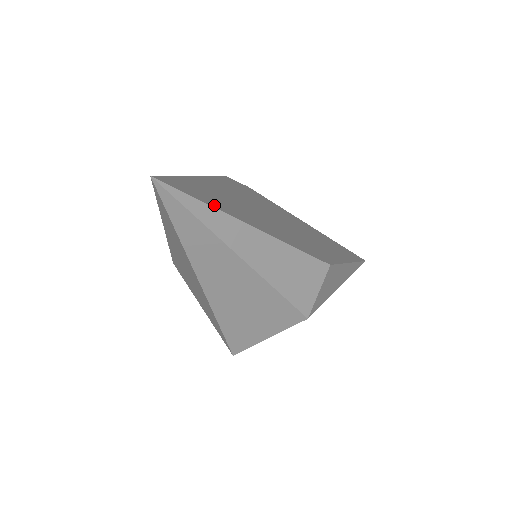
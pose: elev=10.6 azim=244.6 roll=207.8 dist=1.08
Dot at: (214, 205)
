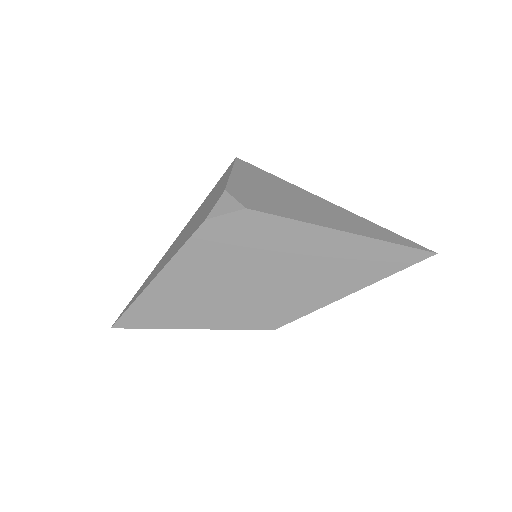
Dot at: (156, 325)
